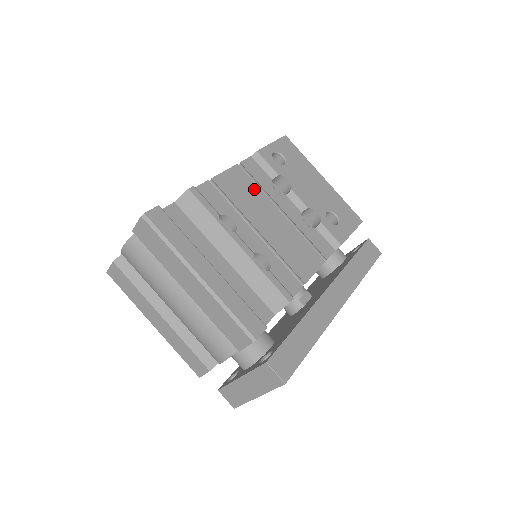
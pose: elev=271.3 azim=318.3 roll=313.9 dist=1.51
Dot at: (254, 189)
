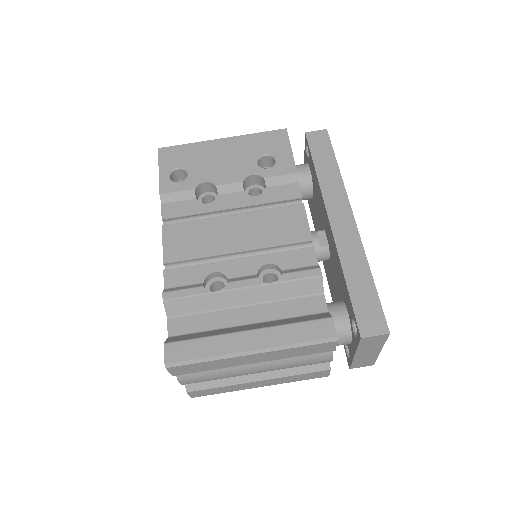
Dot at: (195, 226)
